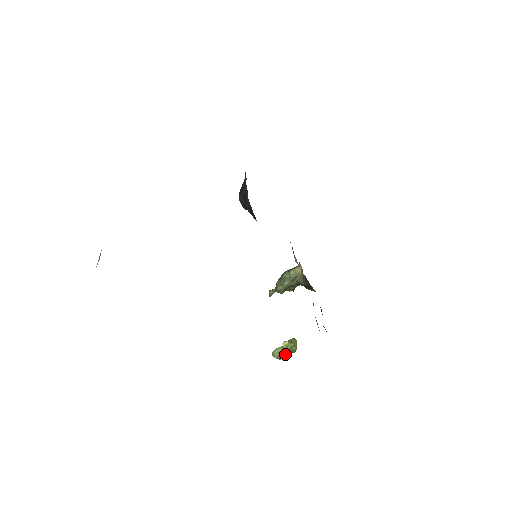
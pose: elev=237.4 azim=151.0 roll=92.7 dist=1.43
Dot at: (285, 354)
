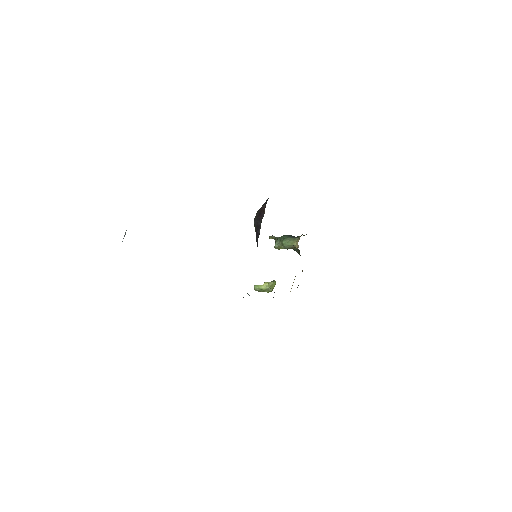
Dot at: occluded
